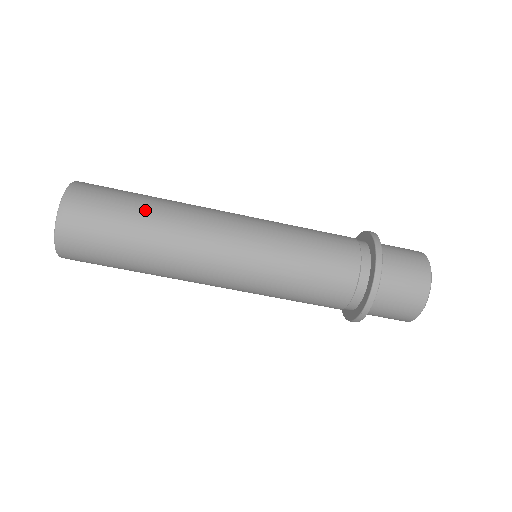
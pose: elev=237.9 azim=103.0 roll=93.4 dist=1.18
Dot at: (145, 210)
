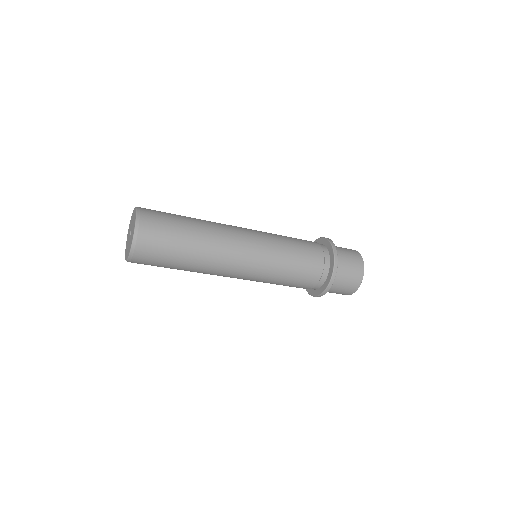
Dot at: (191, 234)
